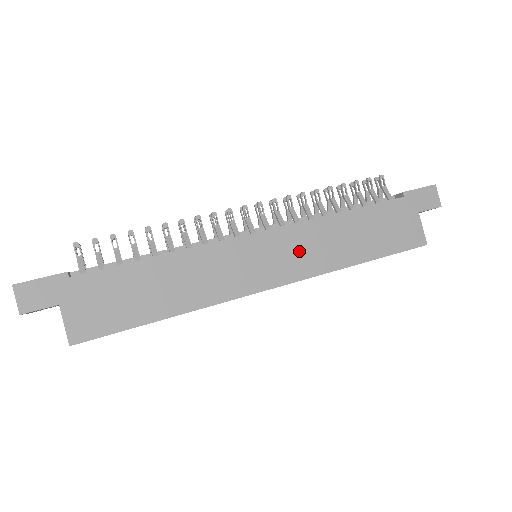
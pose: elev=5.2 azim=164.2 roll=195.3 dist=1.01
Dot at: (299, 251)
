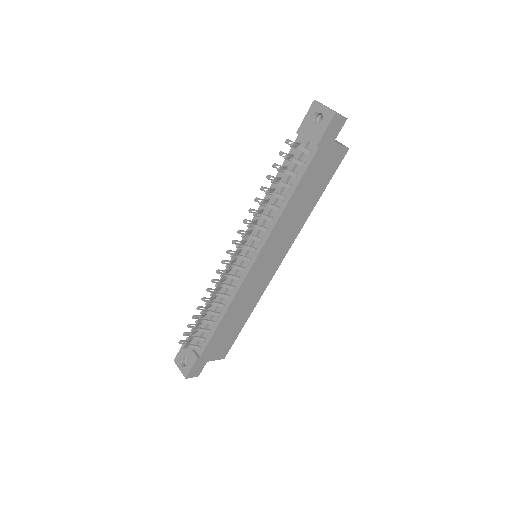
Dot at: (280, 241)
